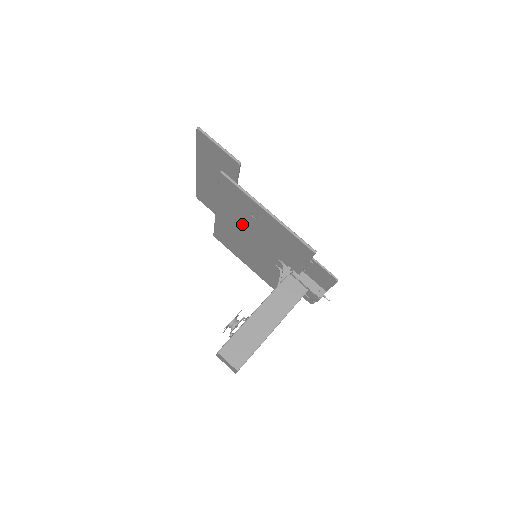
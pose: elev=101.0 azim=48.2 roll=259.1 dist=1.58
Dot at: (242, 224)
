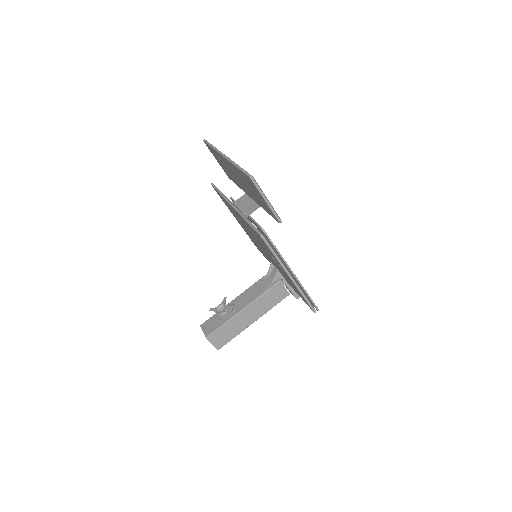
Dot at: (255, 237)
